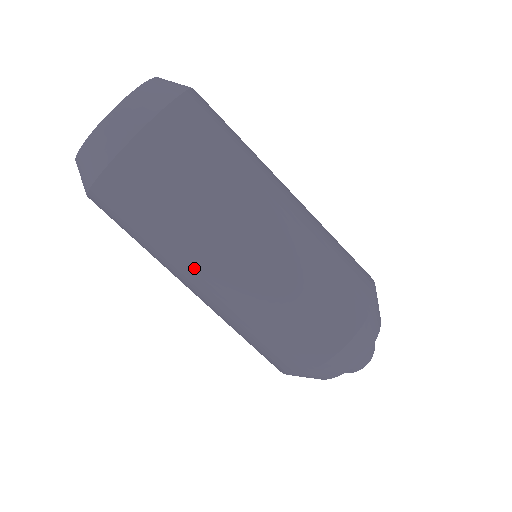
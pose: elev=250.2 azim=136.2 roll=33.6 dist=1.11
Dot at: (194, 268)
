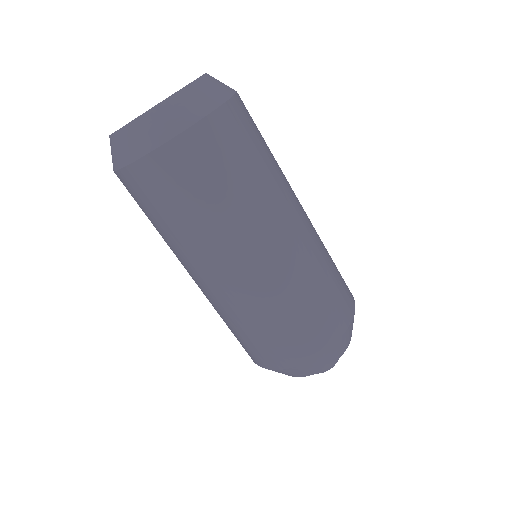
Dot at: (220, 255)
